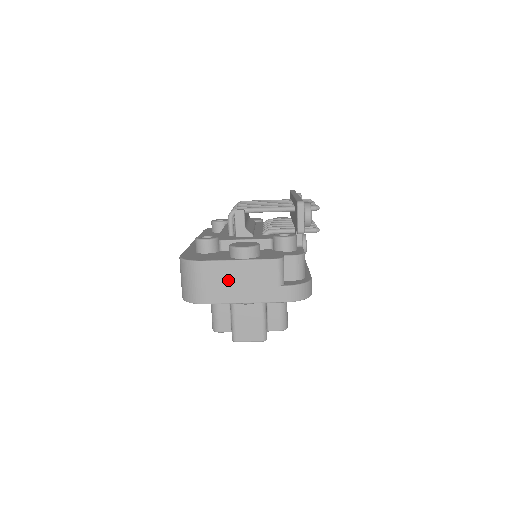
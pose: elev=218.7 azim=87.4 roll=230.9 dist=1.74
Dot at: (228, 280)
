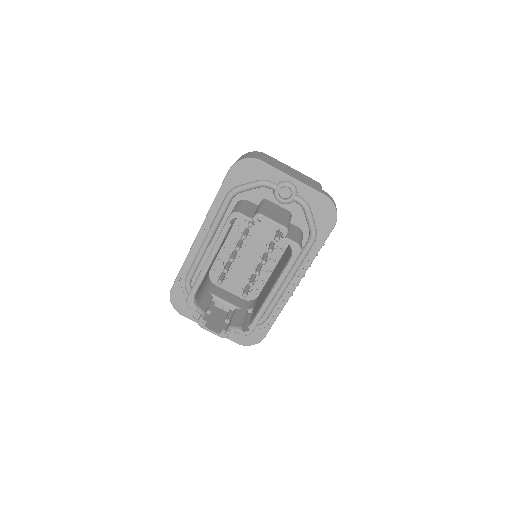
Dot at: (282, 166)
